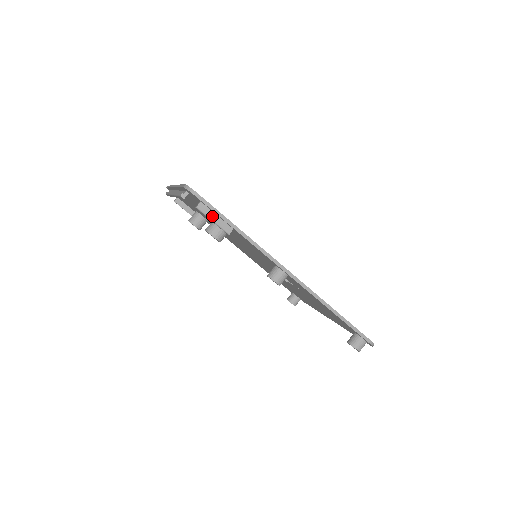
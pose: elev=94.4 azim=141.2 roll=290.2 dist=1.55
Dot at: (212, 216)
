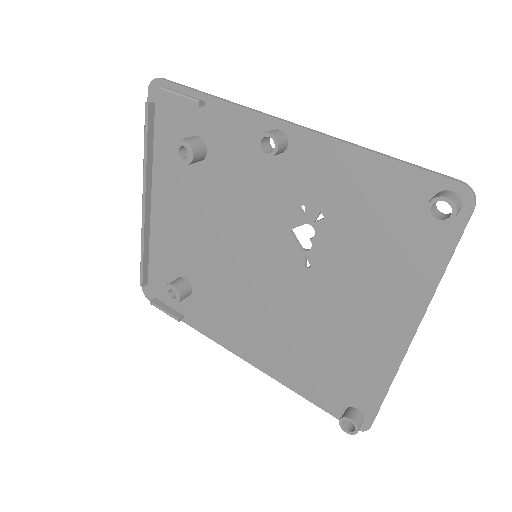
Dot at: (179, 94)
